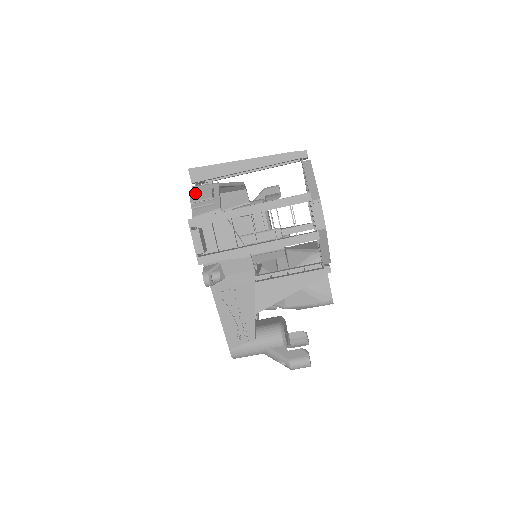
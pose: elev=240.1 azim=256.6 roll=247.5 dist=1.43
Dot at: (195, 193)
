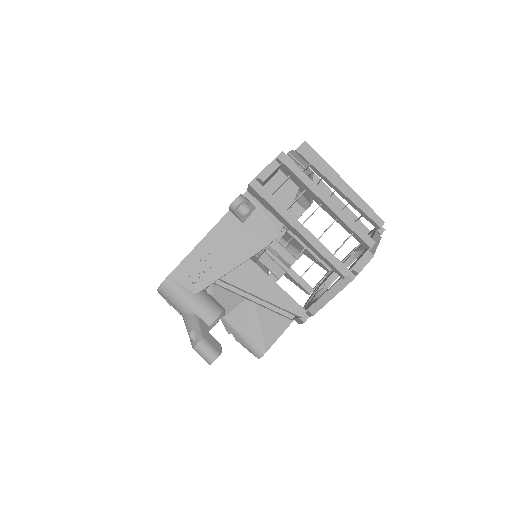
Dot at: (296, 153)
